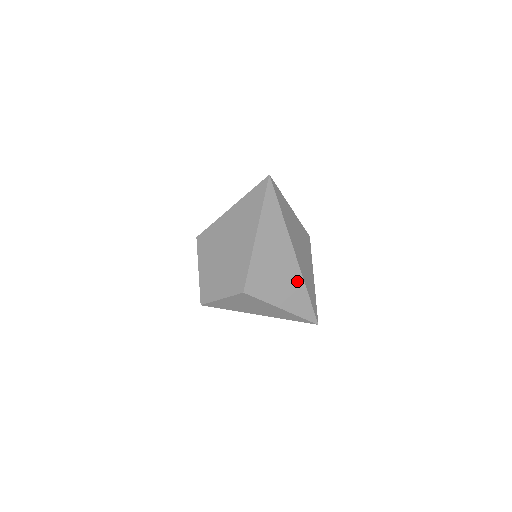
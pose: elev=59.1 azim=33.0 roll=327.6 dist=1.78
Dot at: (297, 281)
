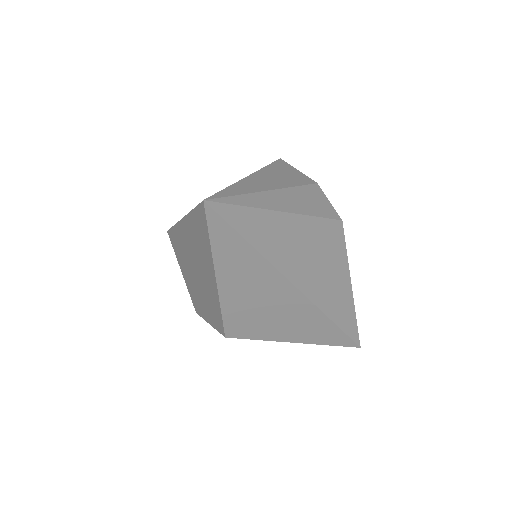
Dot at: (310, 314)
